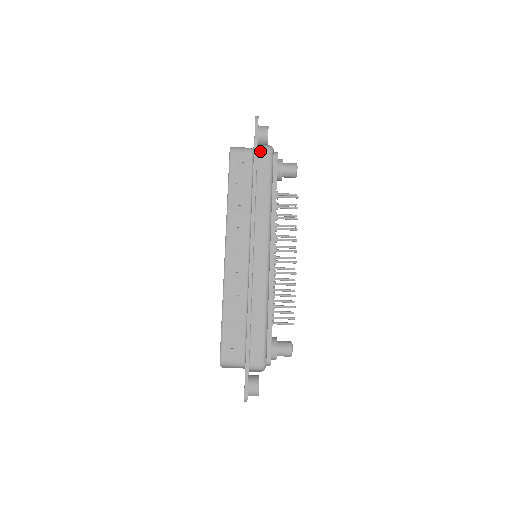
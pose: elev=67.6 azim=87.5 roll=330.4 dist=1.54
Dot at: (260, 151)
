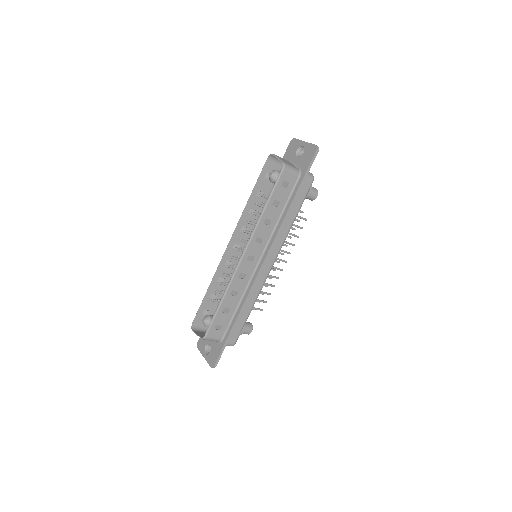
Dot at: (305, 179)
